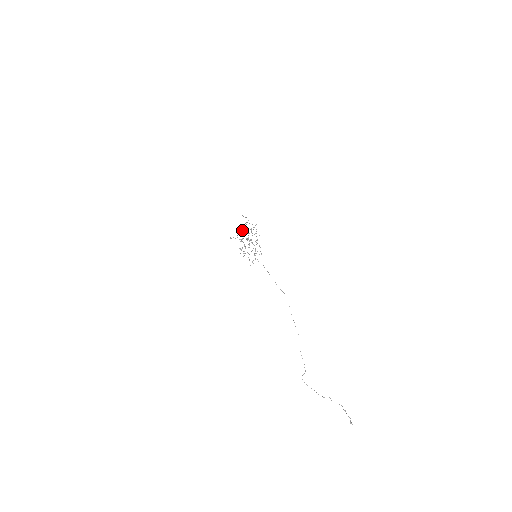
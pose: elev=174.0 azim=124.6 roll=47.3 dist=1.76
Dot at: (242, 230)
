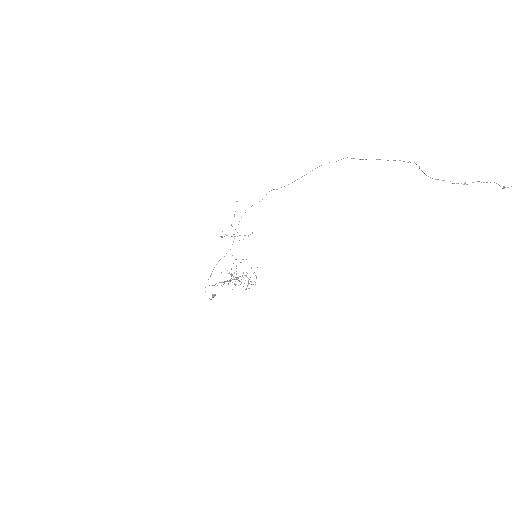
Dot at: (215, 294)
